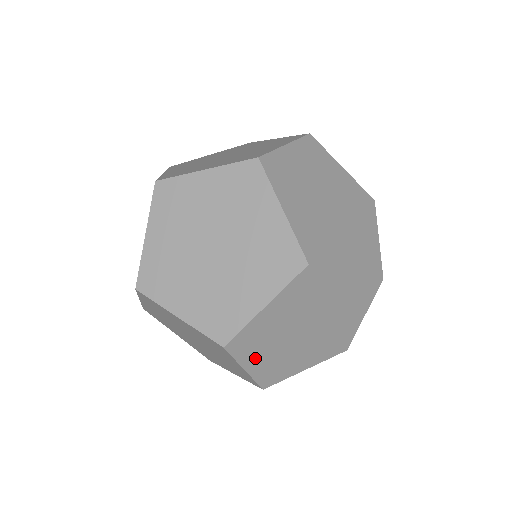
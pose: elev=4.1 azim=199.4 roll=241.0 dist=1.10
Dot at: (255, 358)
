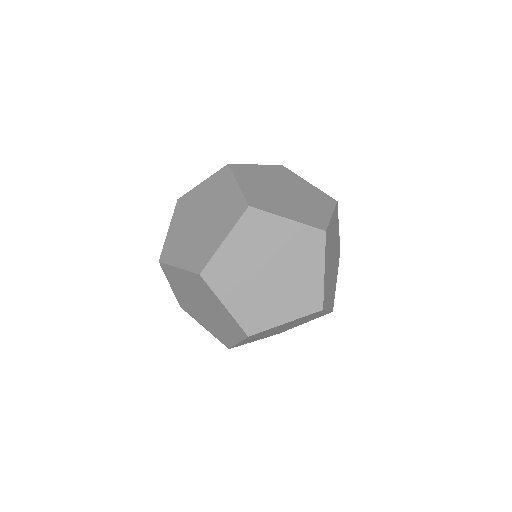
Dot at: occluded
